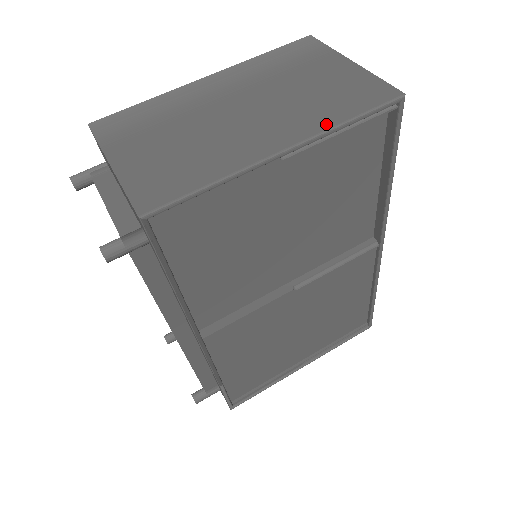
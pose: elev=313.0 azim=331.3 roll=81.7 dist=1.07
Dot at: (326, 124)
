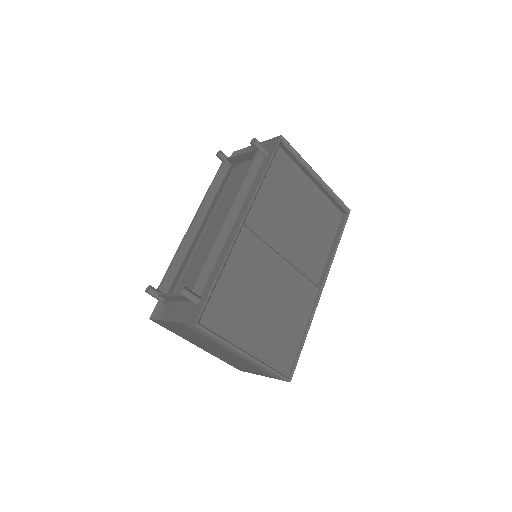
Dot at: (329, 190)
